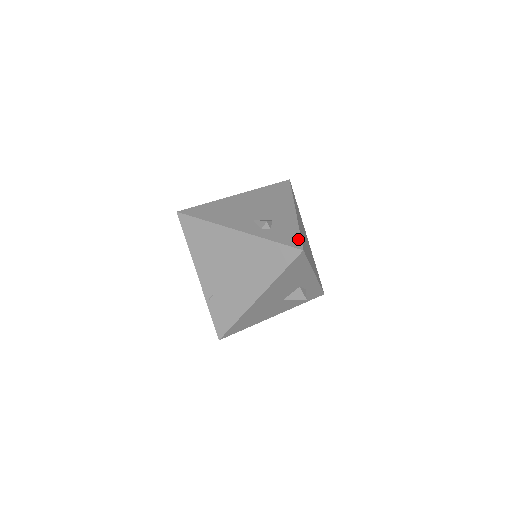
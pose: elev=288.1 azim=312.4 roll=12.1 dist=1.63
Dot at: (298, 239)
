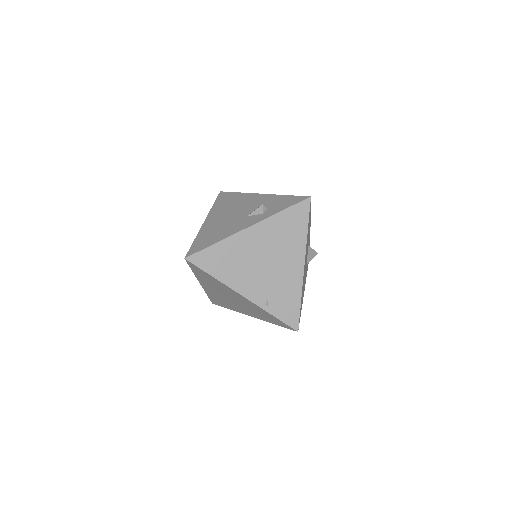
Dot at: (296, 197)
